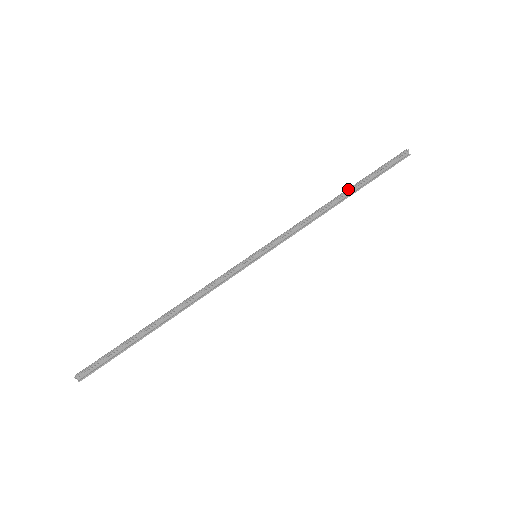
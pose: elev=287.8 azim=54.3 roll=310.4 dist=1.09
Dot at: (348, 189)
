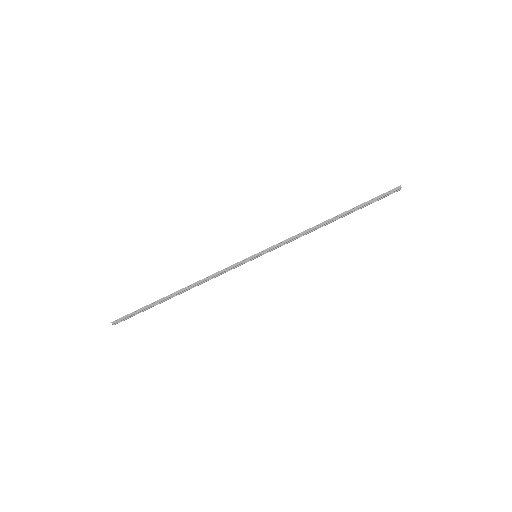
Dot at: (342, 213)
